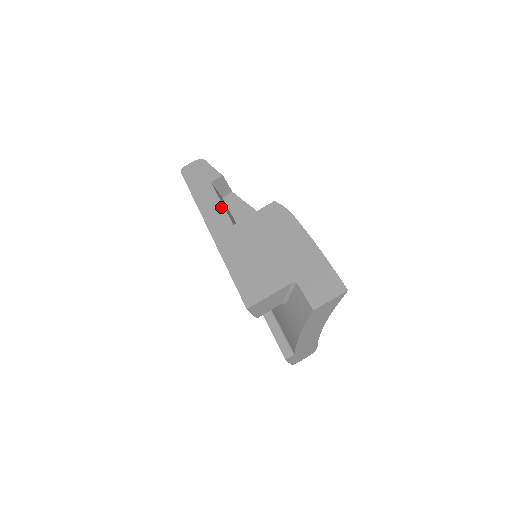
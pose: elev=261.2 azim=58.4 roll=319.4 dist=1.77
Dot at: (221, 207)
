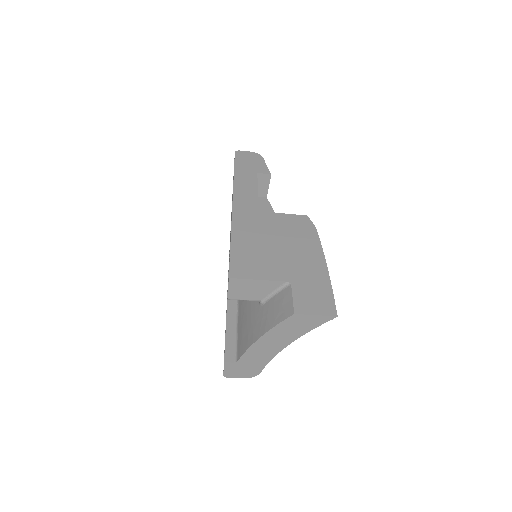
Dot at: (255, 193)
